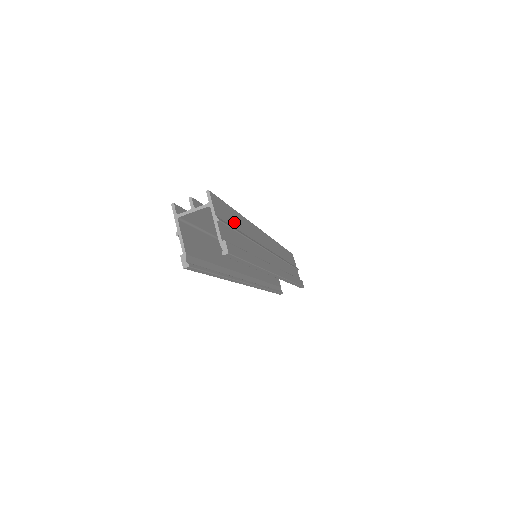
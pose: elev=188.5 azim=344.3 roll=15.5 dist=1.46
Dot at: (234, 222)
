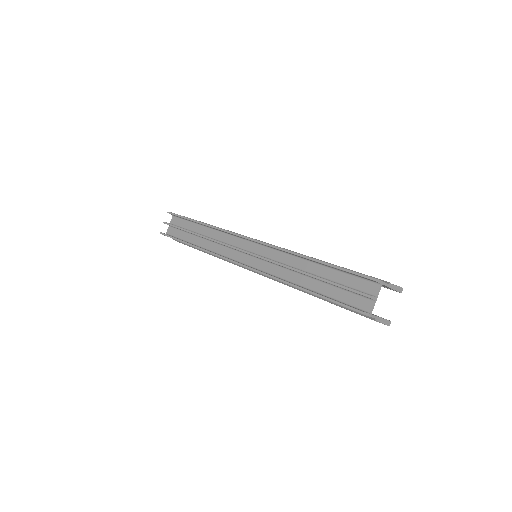
Dot at: occluded
